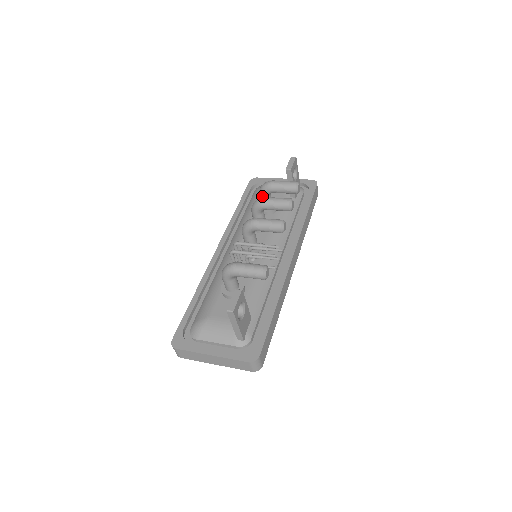
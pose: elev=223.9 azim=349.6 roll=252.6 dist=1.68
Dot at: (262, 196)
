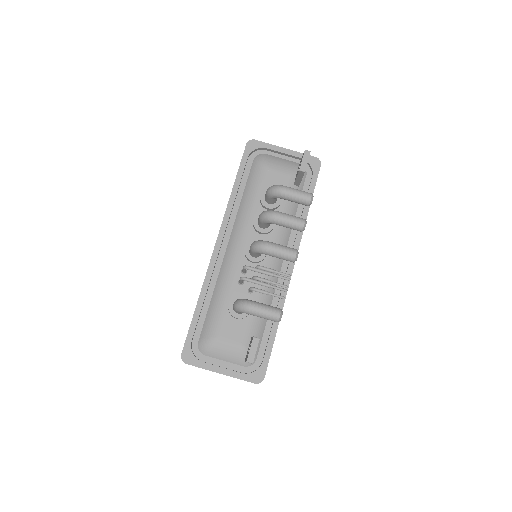
Dot at: (270, 198)
